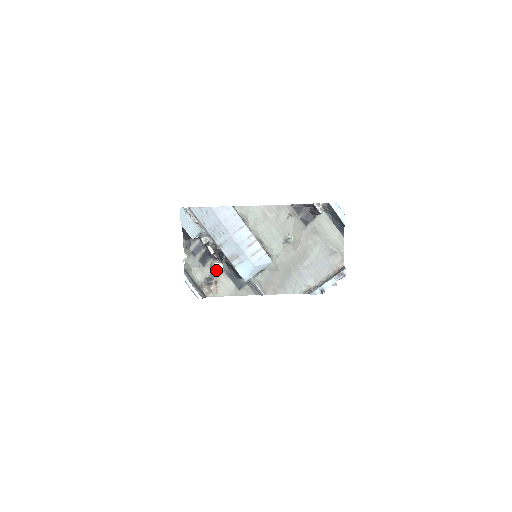
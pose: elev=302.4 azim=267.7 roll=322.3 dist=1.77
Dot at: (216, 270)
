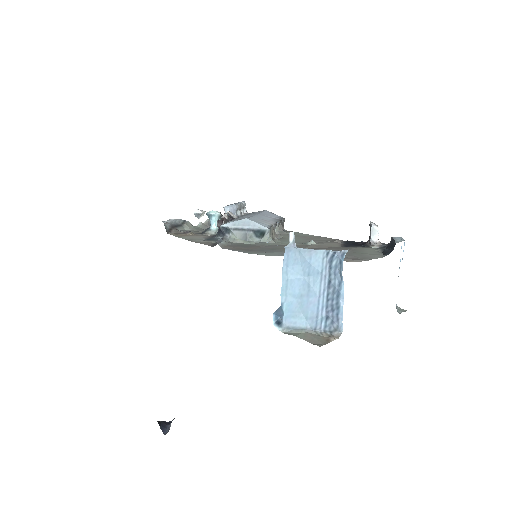
Dot at: (210, 211)
